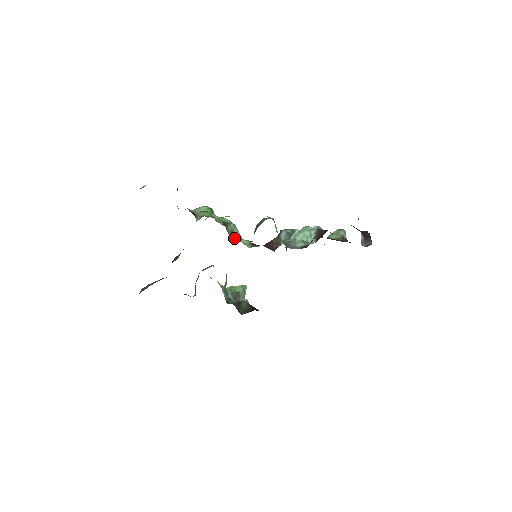
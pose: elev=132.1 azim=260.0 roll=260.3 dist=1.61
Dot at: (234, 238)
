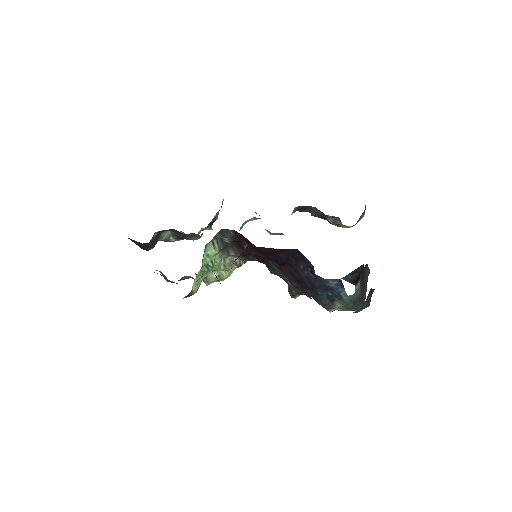
Dot at: occluded
